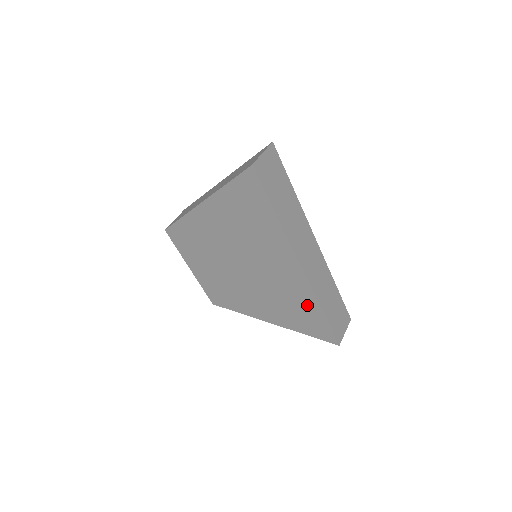
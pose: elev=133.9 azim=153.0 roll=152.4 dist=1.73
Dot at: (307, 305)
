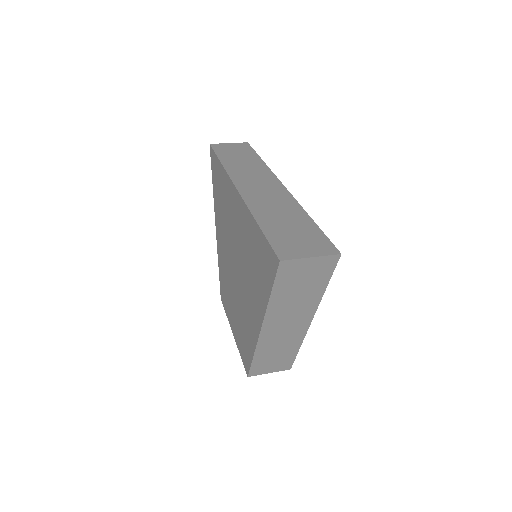
Dot at: (252, 235)
